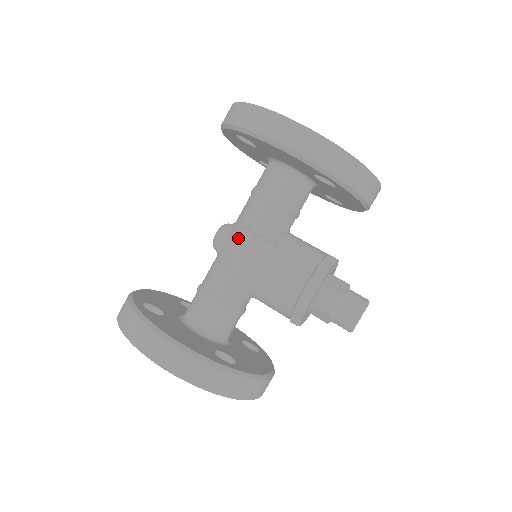
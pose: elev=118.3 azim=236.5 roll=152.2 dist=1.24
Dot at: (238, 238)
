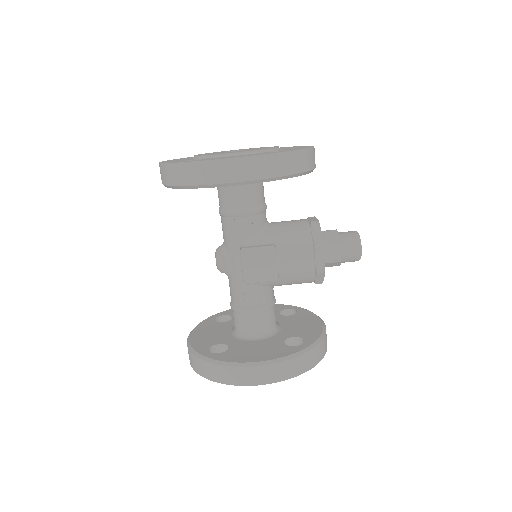
Dot at: (243, 259)
